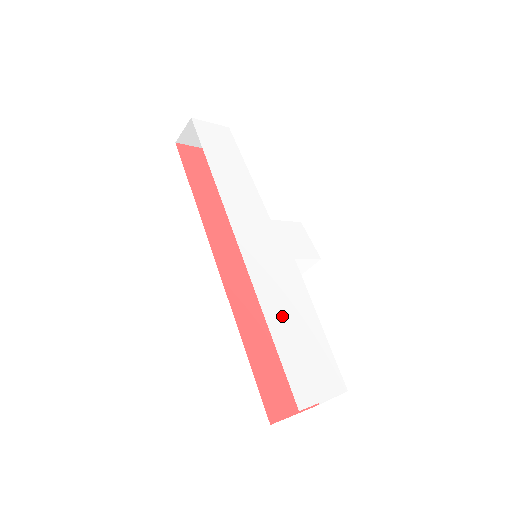
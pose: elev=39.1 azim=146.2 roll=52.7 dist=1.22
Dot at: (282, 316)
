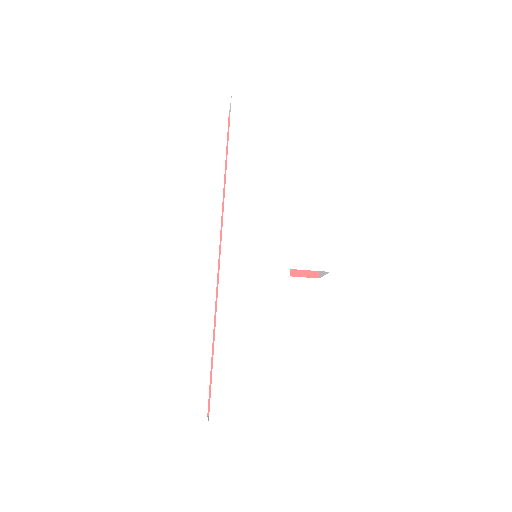
Dot at: (238, 330)
